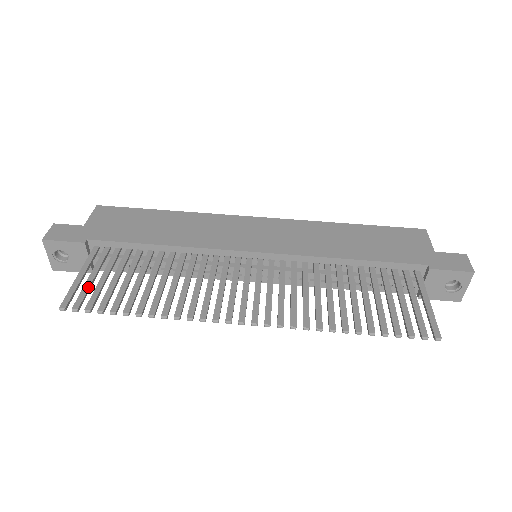
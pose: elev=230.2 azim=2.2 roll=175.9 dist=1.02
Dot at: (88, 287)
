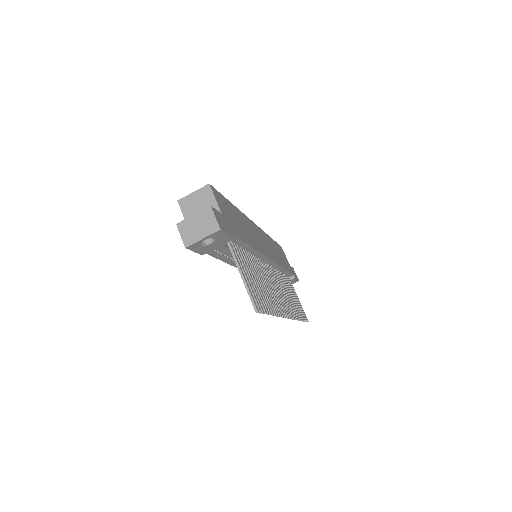
Dot at: (252, 288)
